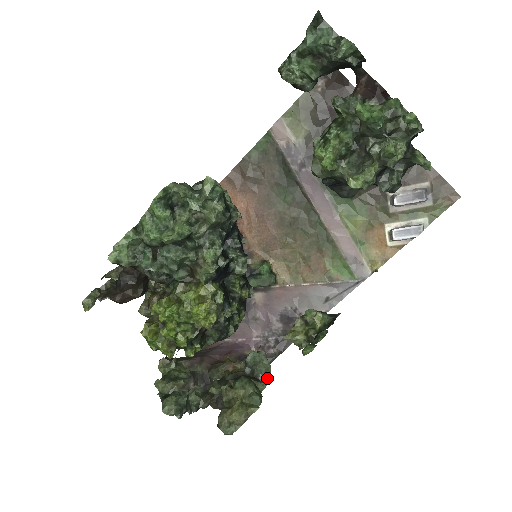
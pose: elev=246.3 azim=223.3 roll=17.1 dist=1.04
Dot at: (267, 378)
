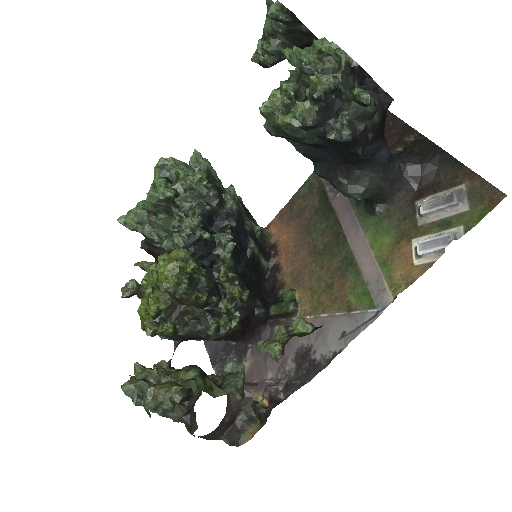
Dot at: (230, 388)
